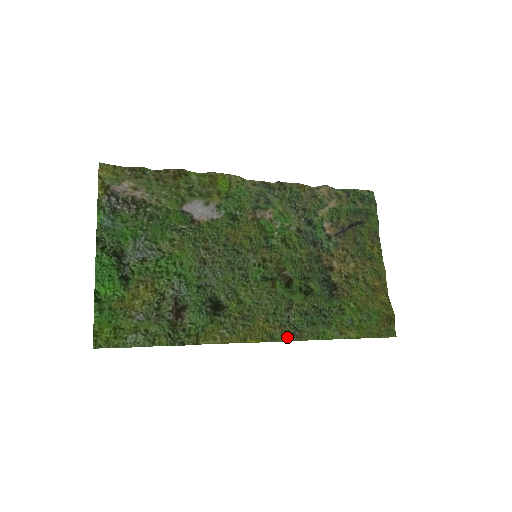
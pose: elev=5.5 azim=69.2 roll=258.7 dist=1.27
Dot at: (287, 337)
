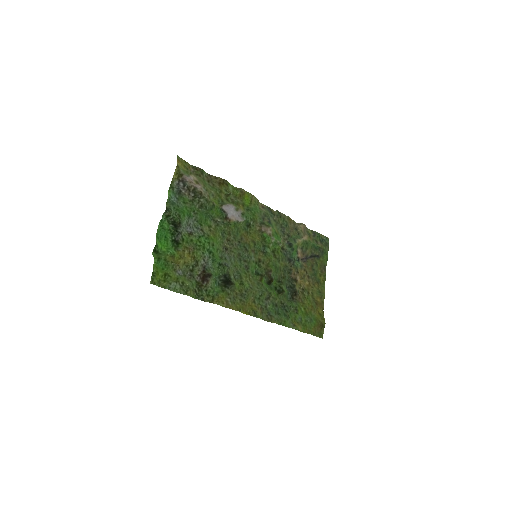
Dot at: (263, 317)
